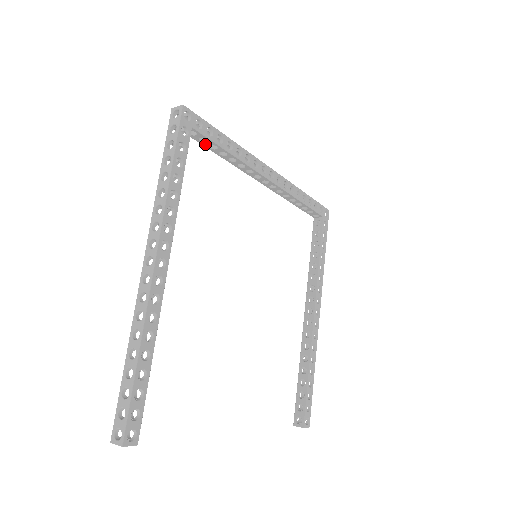
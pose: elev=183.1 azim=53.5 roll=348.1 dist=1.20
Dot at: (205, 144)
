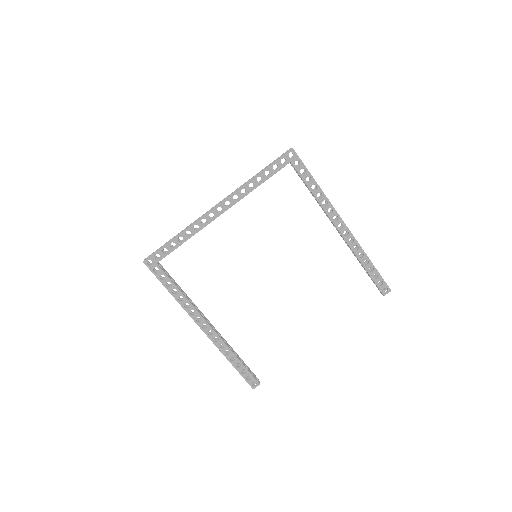
Dot at: occluded
